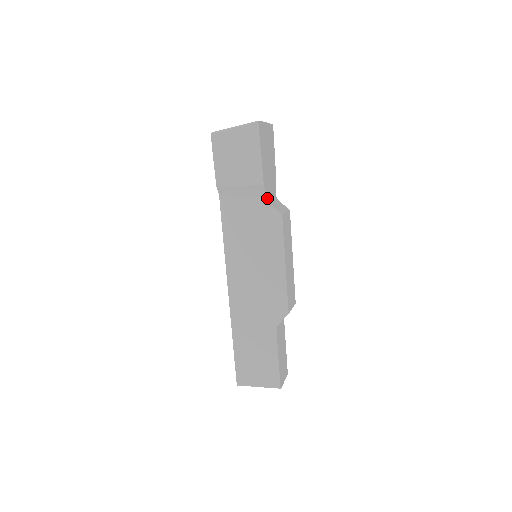
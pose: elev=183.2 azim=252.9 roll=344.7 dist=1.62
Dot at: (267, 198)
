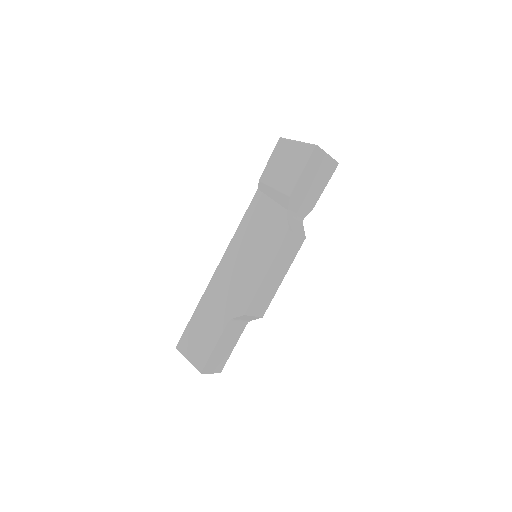
Dot at: (288, 211)
